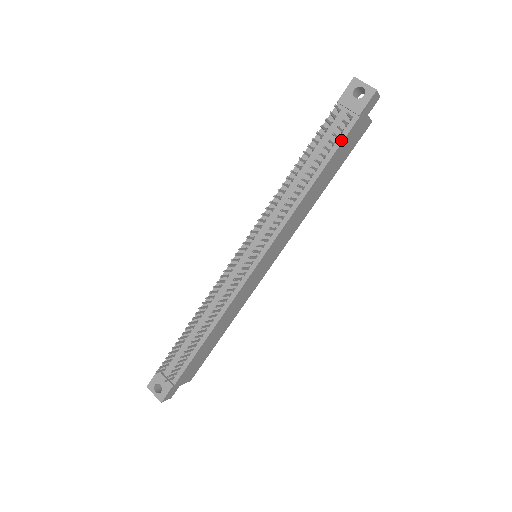
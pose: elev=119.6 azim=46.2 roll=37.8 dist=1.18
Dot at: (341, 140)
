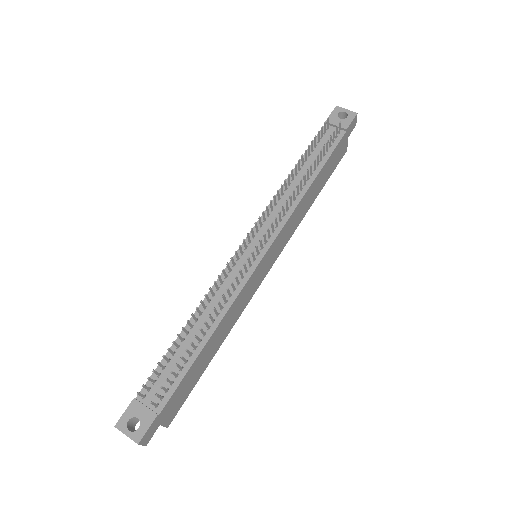
Dot at: (333, 147)
